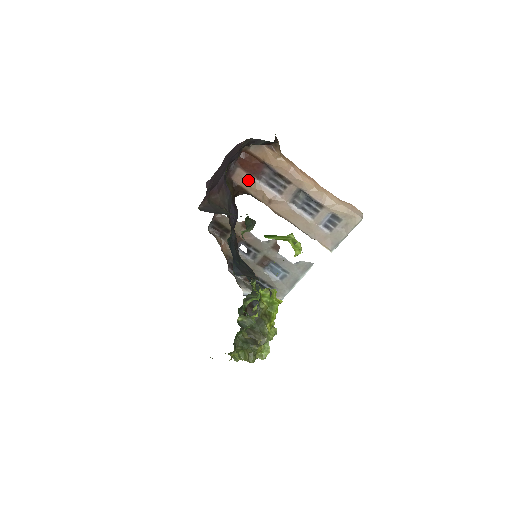
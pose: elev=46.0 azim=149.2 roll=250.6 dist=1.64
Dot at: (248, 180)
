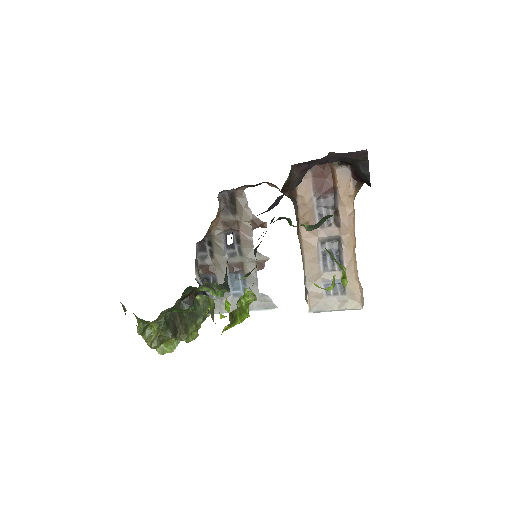
Dot at: (307, 189)
